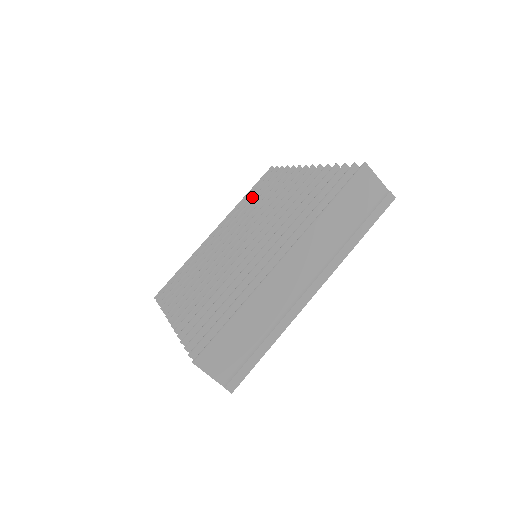
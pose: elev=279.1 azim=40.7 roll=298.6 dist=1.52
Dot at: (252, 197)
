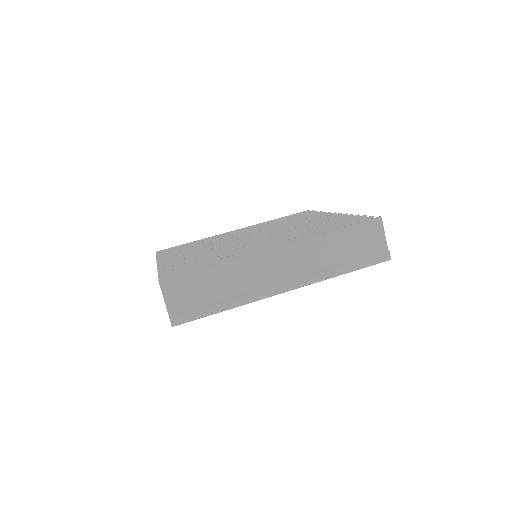
Dot at: occluded
